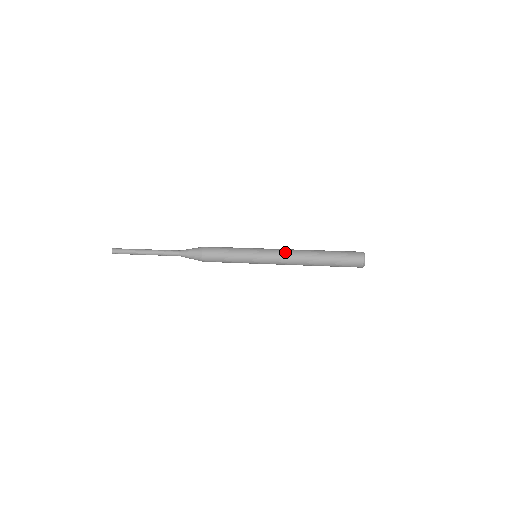
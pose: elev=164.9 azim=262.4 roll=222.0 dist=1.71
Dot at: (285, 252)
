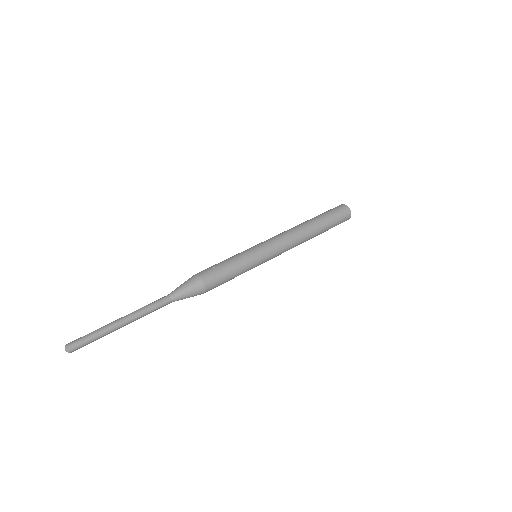
Dot at: (290, 243)
